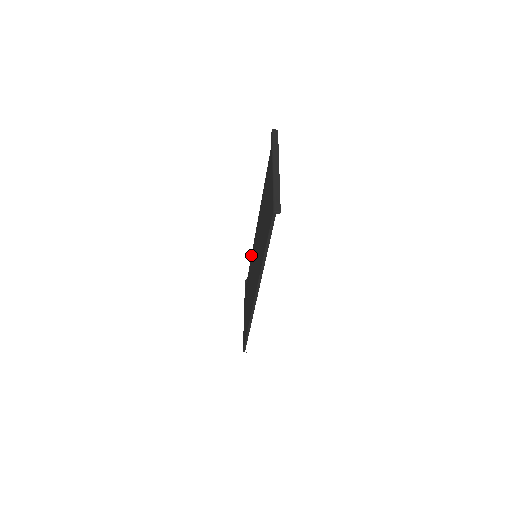
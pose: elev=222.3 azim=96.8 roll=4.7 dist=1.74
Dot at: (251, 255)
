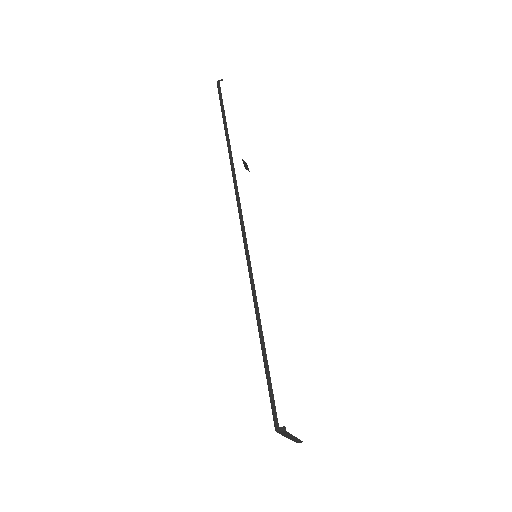
Dot at: occluded
